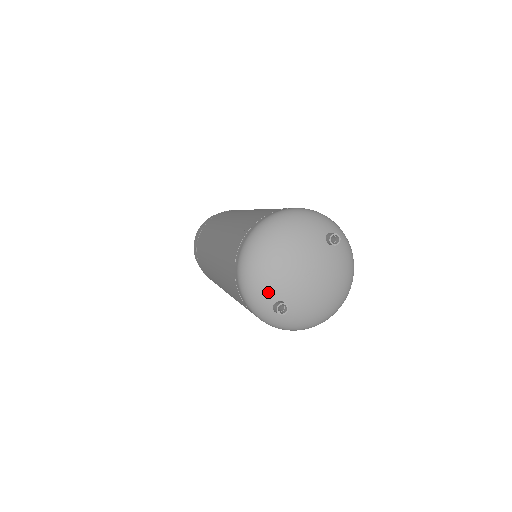
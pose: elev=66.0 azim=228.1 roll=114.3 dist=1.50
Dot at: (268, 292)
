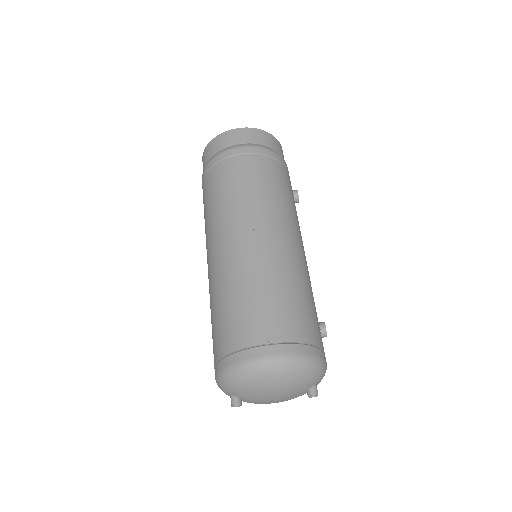
Dot at: (239, 393)
